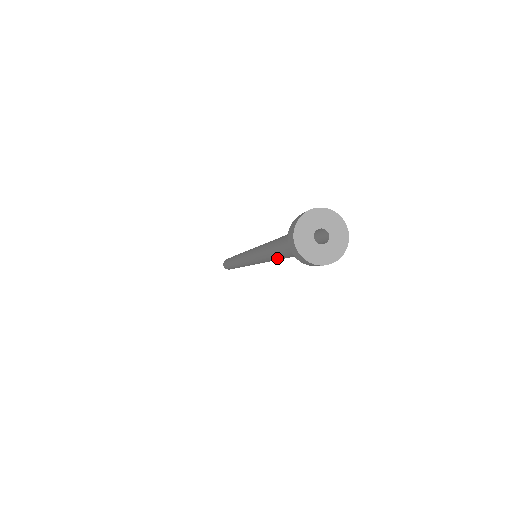
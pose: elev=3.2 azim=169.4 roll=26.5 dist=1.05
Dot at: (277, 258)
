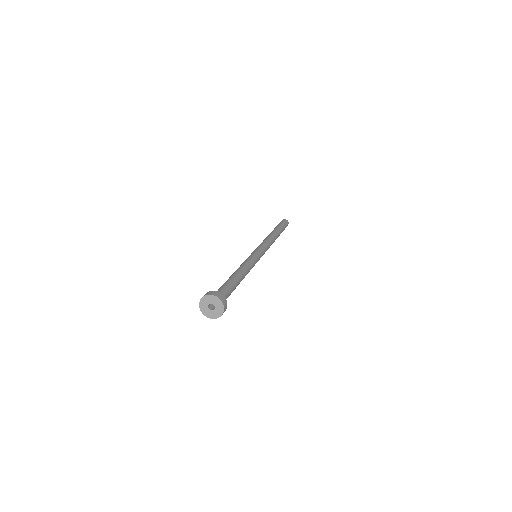
Dot at: (239, 283)
